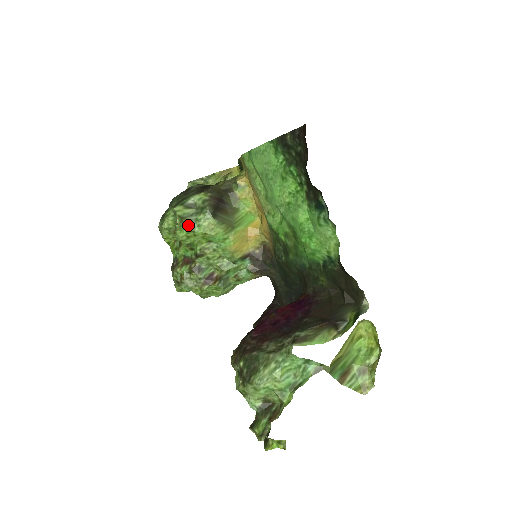
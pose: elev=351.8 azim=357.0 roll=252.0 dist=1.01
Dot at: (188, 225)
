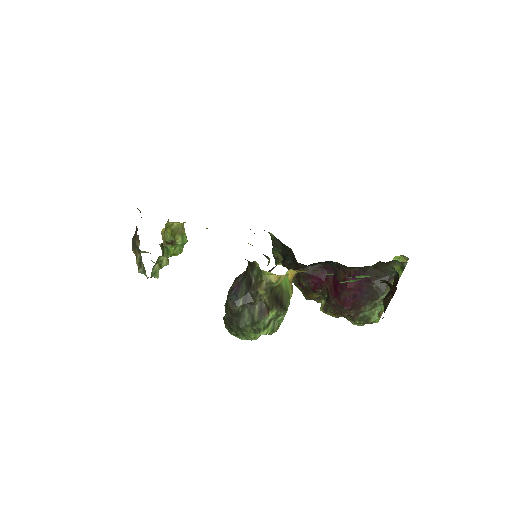
Dot at: (278, 328)
